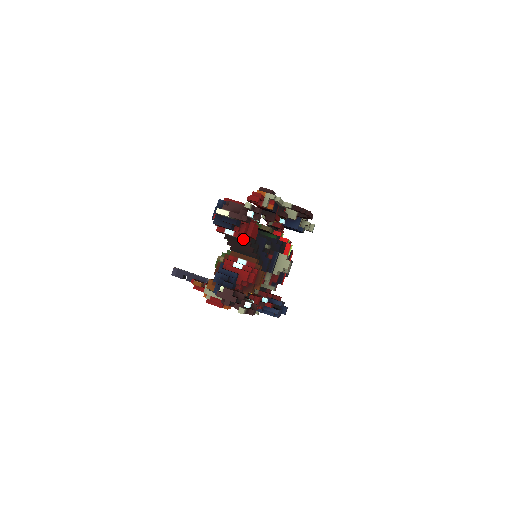
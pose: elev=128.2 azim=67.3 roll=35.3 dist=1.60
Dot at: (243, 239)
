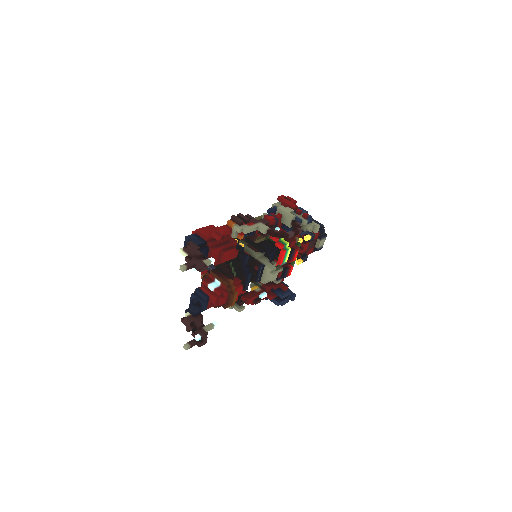
Dot at: (216, 264)
